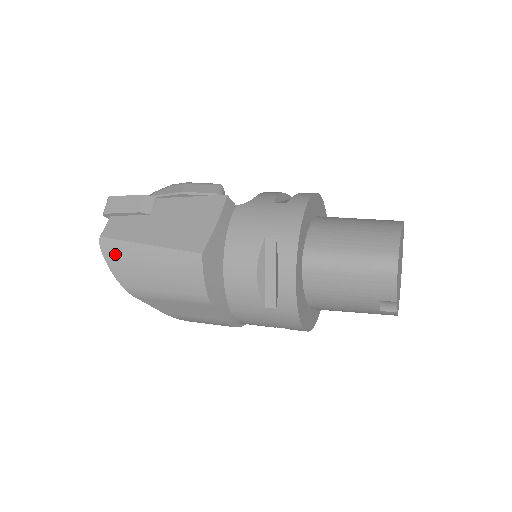
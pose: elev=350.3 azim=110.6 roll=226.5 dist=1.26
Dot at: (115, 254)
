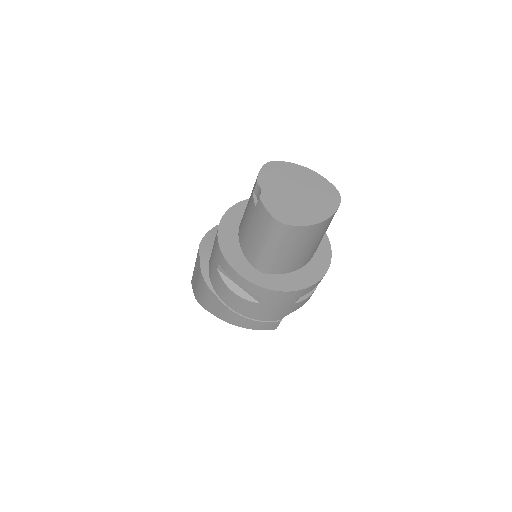
Dot at: occluded
